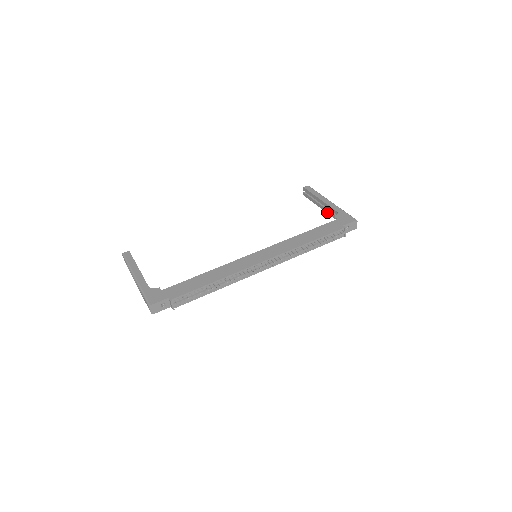
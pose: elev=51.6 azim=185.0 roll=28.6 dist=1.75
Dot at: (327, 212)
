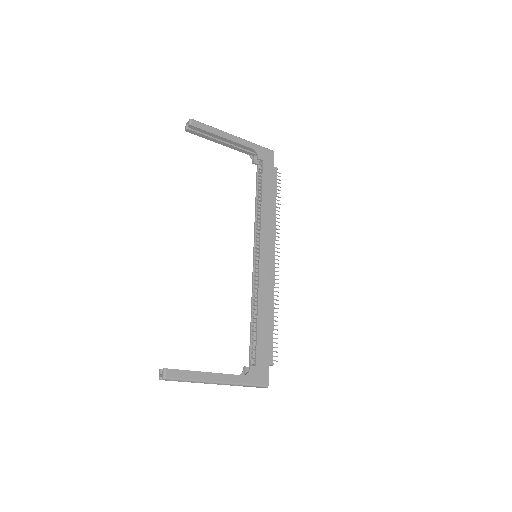
Dot at: (232, 148)
